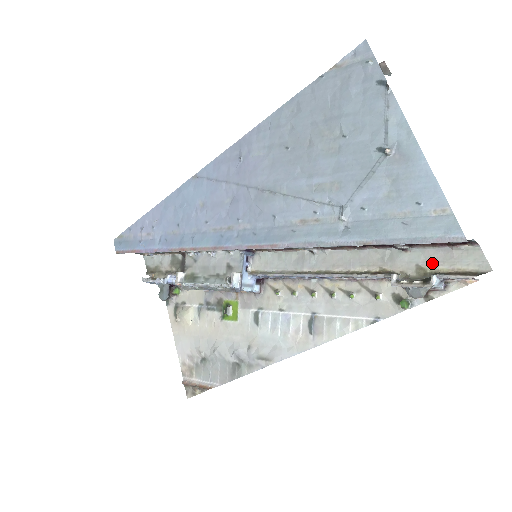
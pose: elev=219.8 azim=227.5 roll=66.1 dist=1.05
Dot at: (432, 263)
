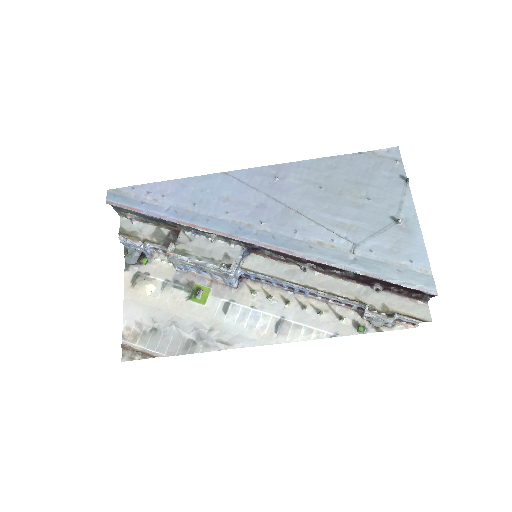
Dot at: (394, 305)
